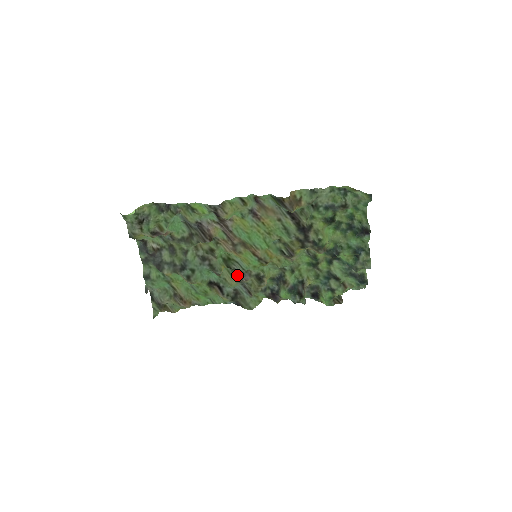
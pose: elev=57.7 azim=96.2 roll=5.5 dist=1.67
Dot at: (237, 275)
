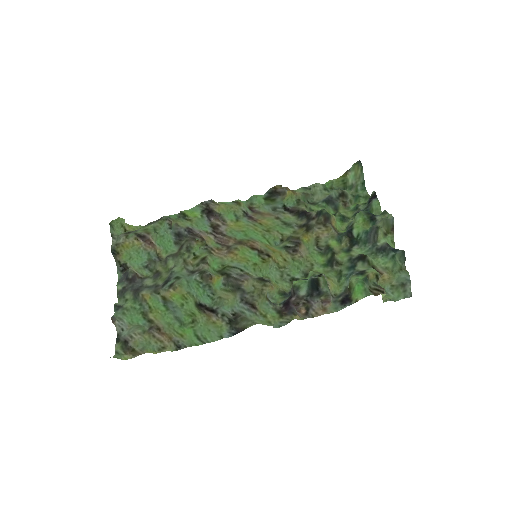
Dot at: (234, 281)
